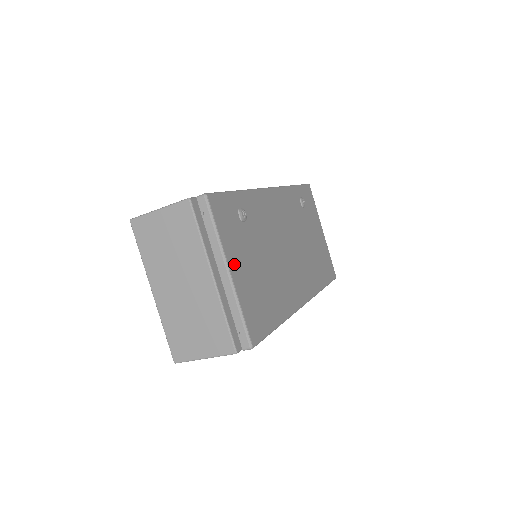
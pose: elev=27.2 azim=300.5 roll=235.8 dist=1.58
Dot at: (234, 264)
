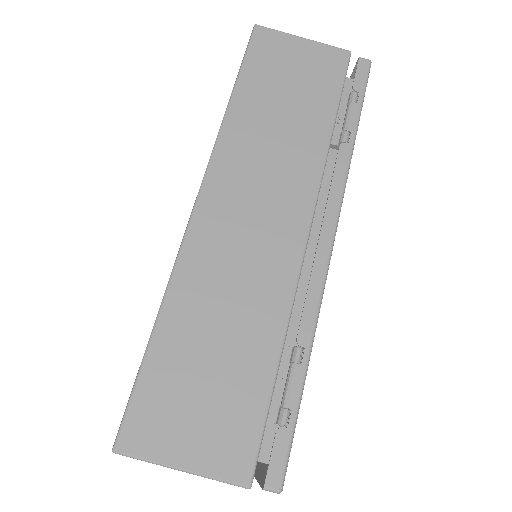
Dot at: occluded
